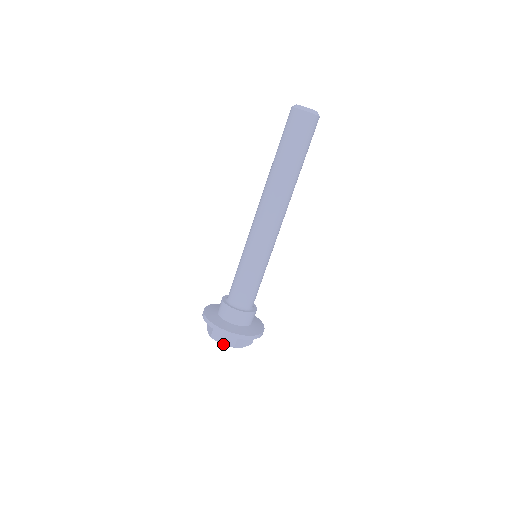
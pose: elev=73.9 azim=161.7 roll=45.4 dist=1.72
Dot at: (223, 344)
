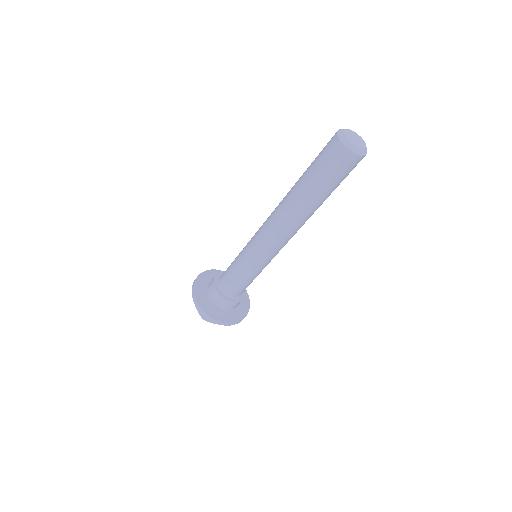
Dot at: (197, 310)
